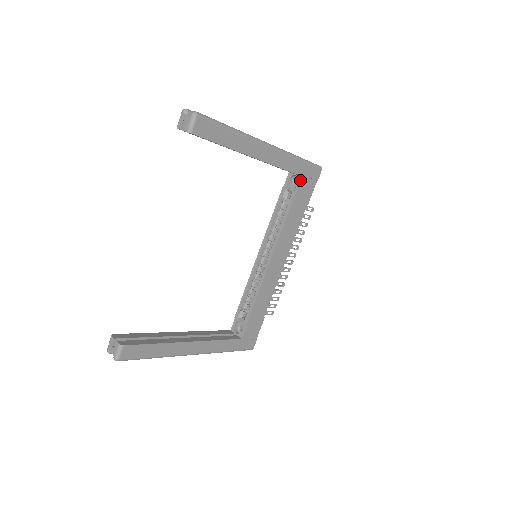
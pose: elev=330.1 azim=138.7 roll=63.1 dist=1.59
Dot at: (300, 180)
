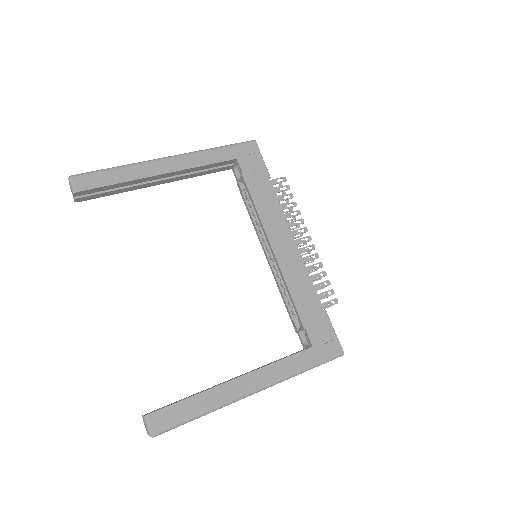
Dot at: (237, 163)
